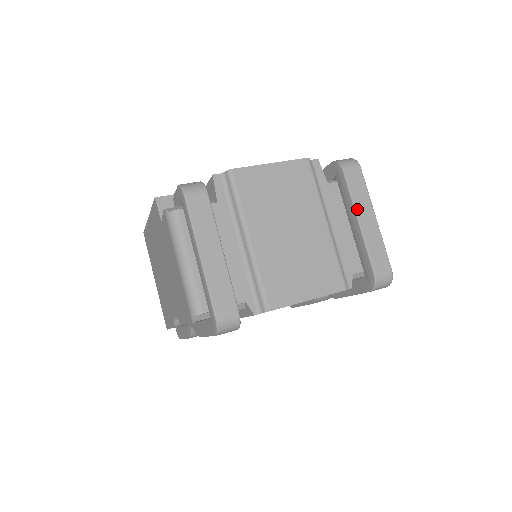
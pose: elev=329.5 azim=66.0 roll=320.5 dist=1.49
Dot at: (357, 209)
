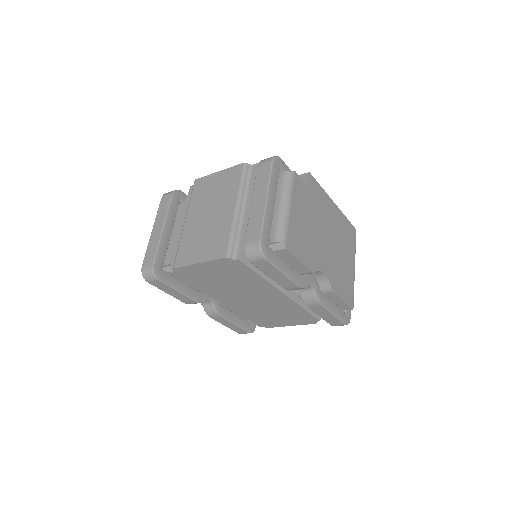
Dot at: (254, 193)
